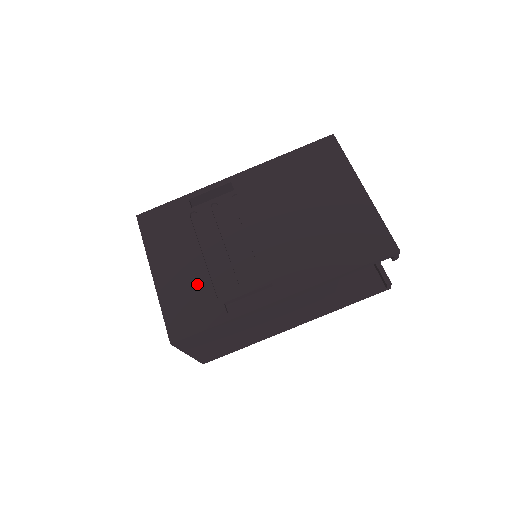
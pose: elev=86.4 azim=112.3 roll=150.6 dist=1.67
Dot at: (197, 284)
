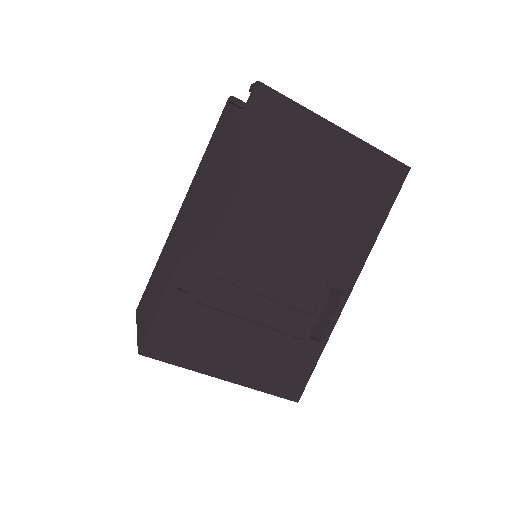
Dot at: (272, 347)
